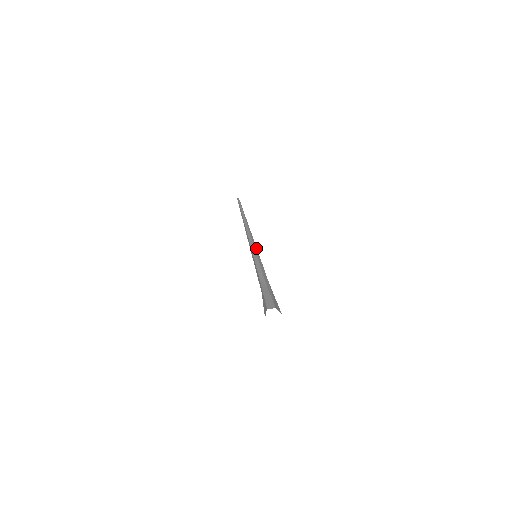
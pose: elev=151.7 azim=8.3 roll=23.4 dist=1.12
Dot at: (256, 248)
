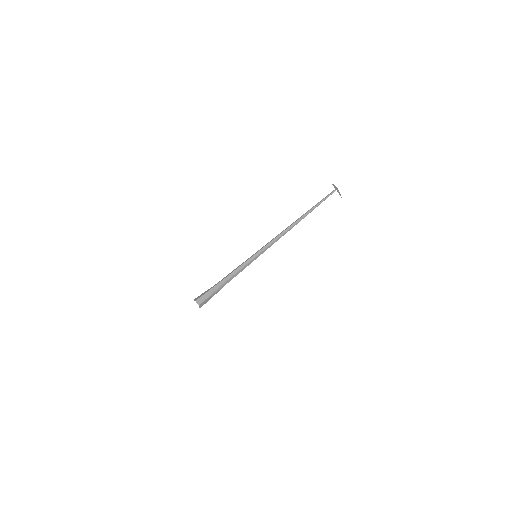
Dot at: (264, 251)
